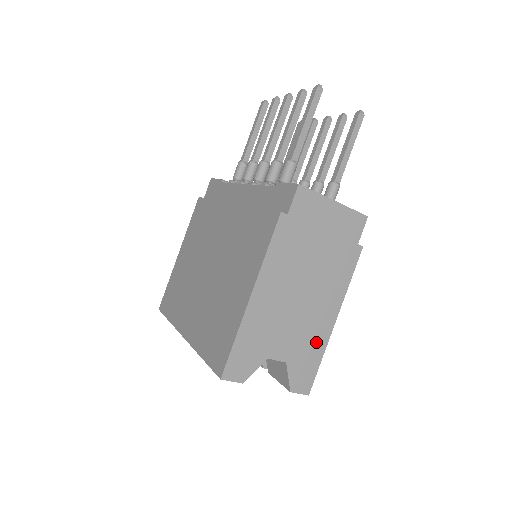
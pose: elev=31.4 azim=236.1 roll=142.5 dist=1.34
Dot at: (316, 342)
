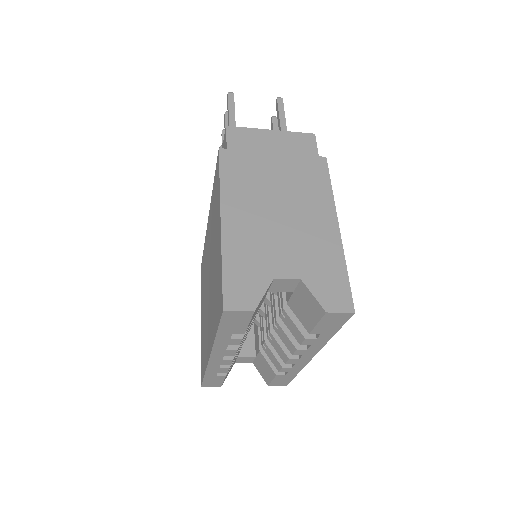
Dot at: (327, 252)
